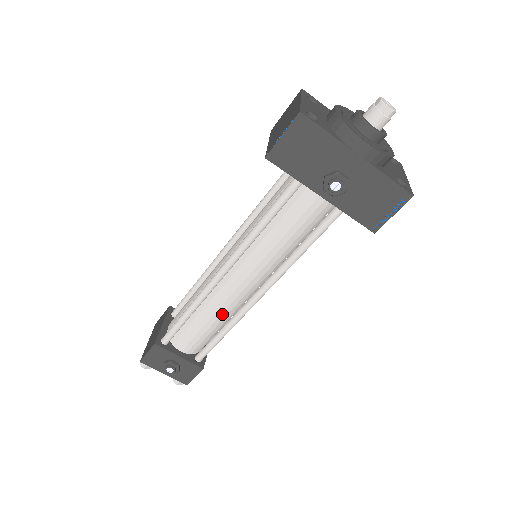
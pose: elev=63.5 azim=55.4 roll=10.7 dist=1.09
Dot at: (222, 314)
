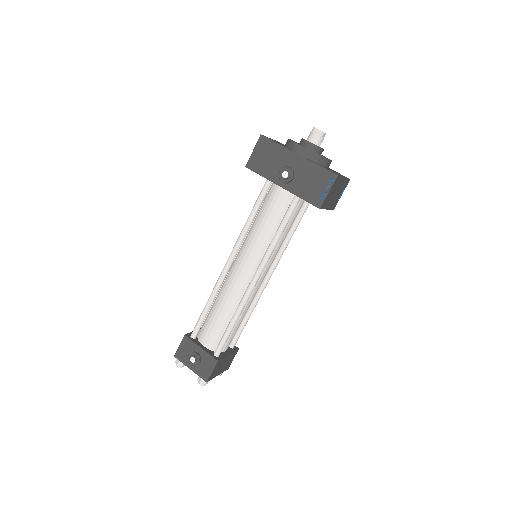
Dot at: (231, 303)
